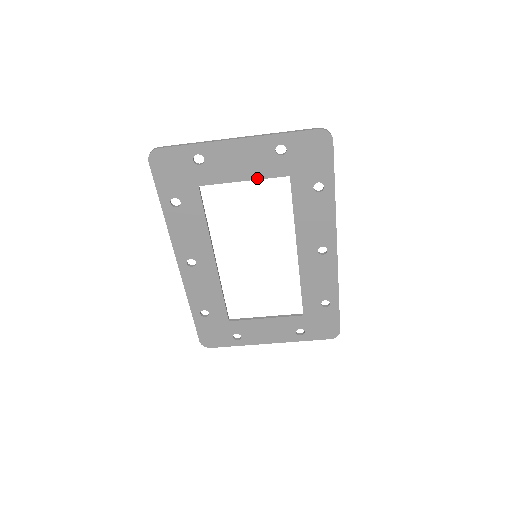
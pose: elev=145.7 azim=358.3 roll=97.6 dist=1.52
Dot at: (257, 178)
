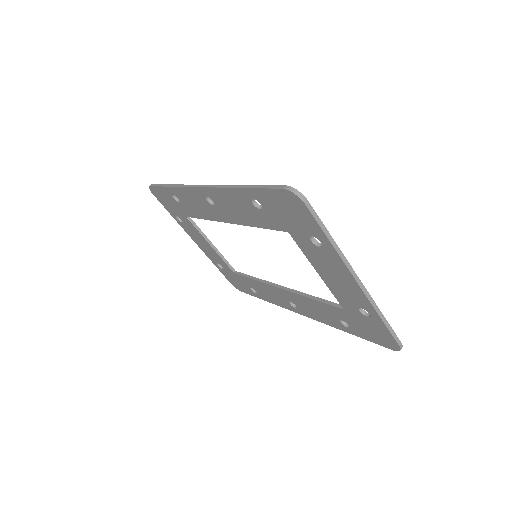
Dot at: (327, 284)
